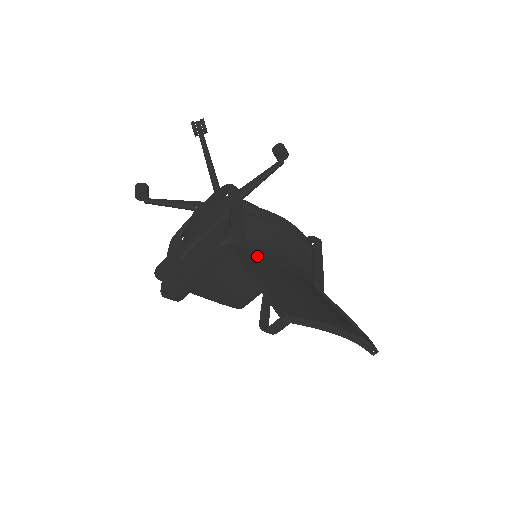
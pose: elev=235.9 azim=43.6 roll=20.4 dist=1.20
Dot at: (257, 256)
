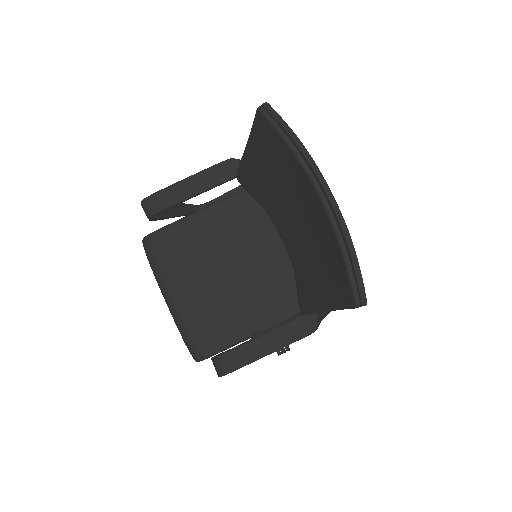
Dot at: occluded
